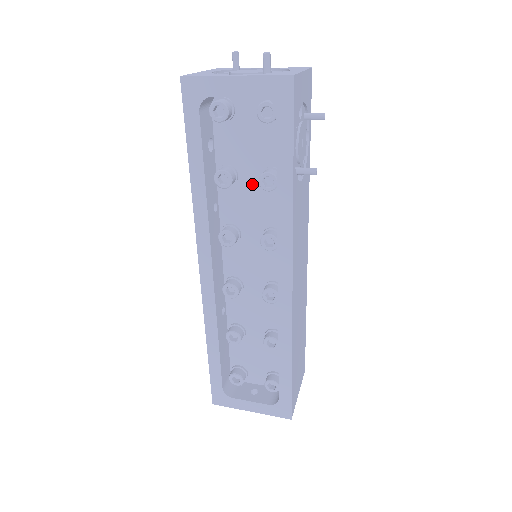
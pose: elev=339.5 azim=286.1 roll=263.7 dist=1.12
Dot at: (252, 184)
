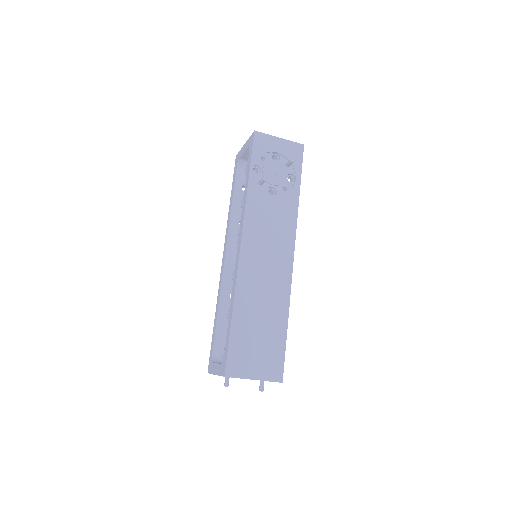
Dot at: occluded
